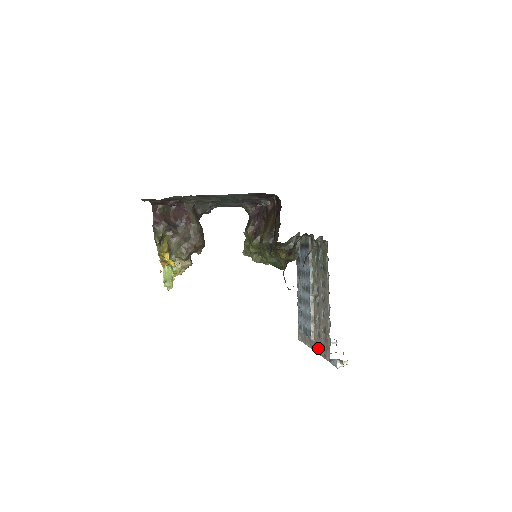
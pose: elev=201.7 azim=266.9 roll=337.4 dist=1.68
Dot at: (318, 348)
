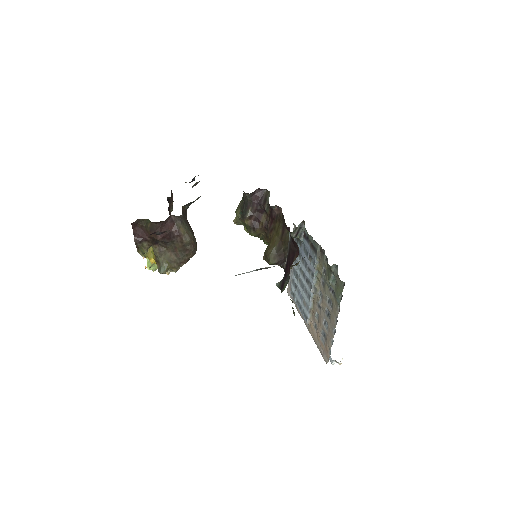
Dot at: (314, 337)
